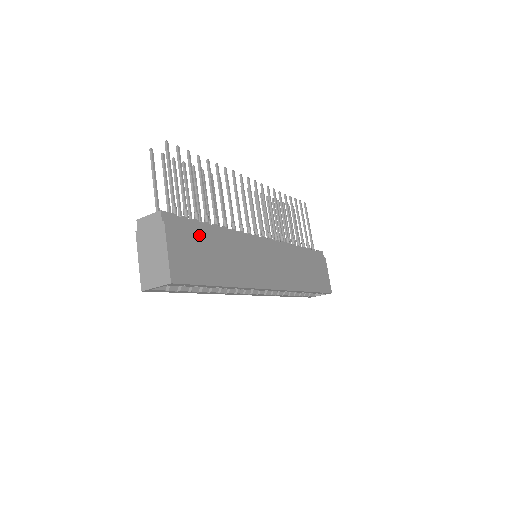
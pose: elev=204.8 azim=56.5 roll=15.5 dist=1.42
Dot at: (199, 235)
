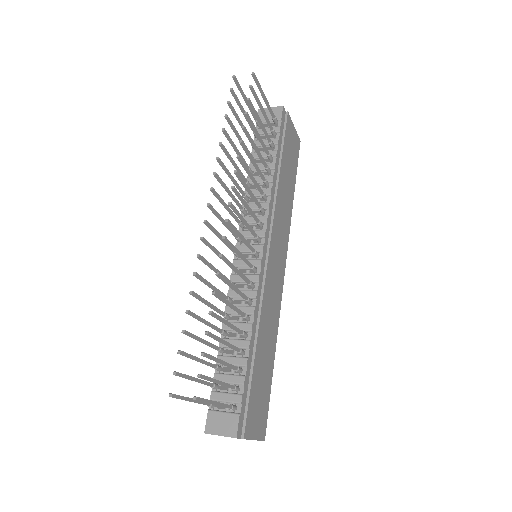
Dot at: (253, 385)
